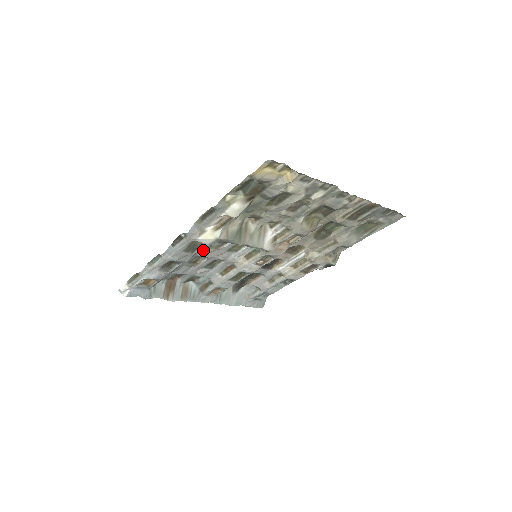
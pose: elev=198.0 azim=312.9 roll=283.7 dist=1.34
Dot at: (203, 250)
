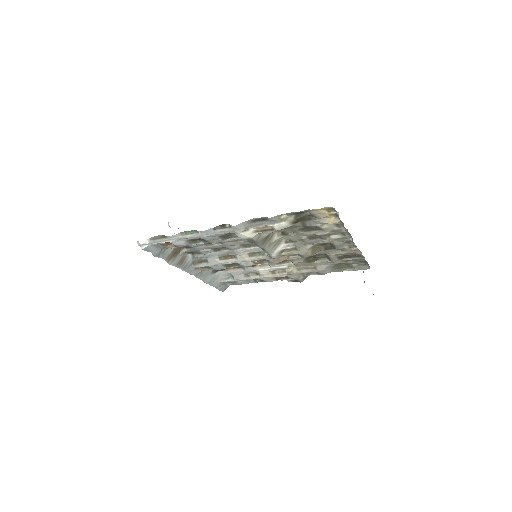
Dot at: occluded
